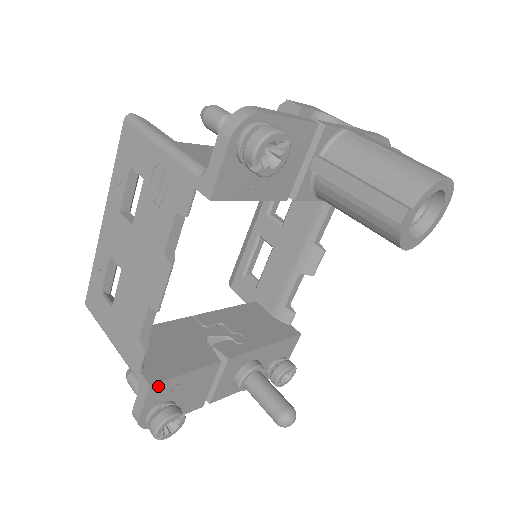
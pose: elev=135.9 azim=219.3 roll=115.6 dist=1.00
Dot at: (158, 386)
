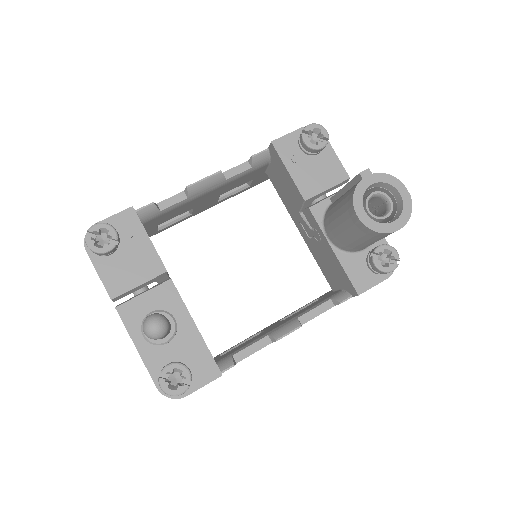
Dot at: (133, 216)
